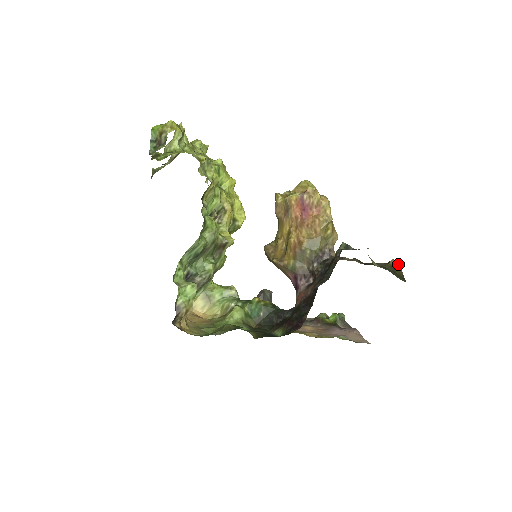
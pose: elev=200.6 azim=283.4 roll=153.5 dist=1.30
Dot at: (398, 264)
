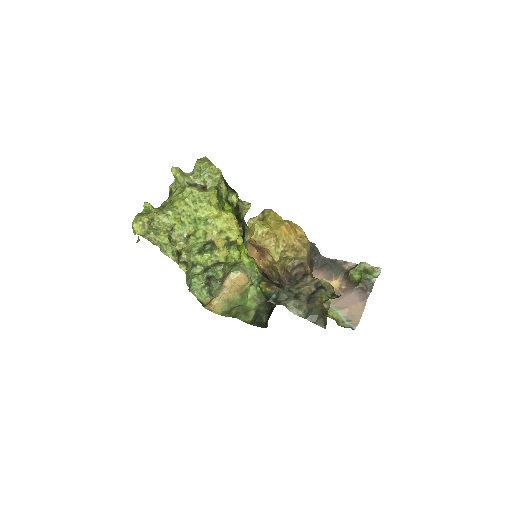
Dot at: (327, 309)
